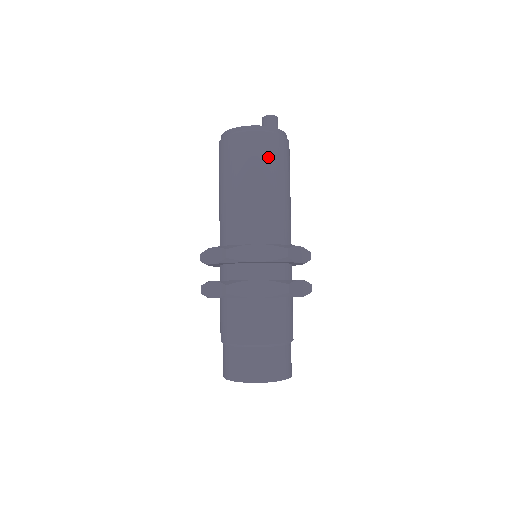
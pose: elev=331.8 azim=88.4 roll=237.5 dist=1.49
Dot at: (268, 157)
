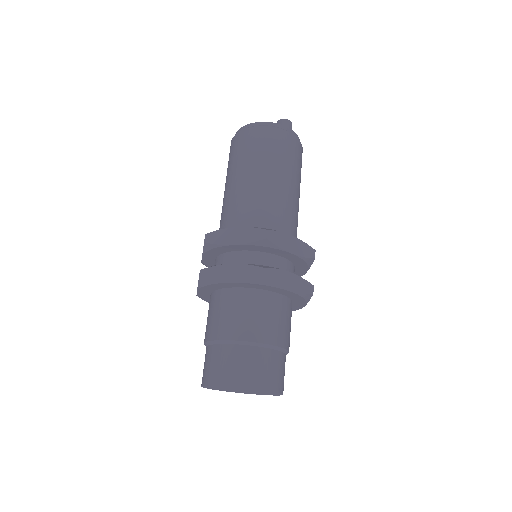
Dot at: (264, 148)
